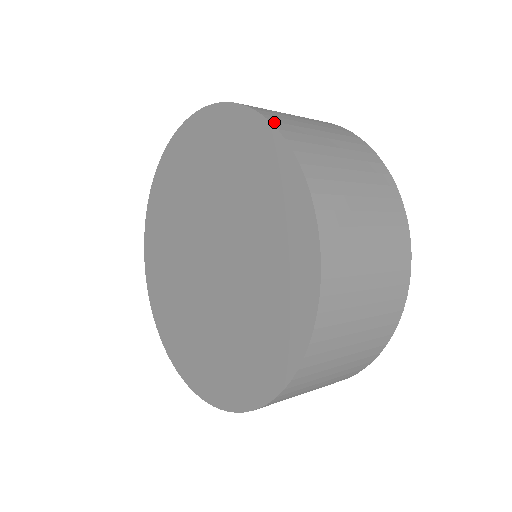
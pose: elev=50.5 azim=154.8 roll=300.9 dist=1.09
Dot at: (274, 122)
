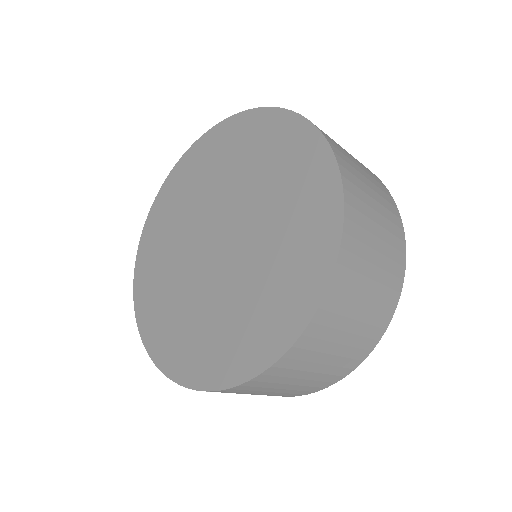
Dot at: (347, 219)
